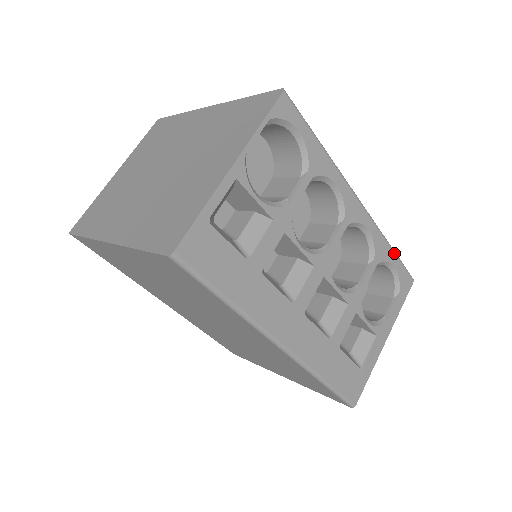
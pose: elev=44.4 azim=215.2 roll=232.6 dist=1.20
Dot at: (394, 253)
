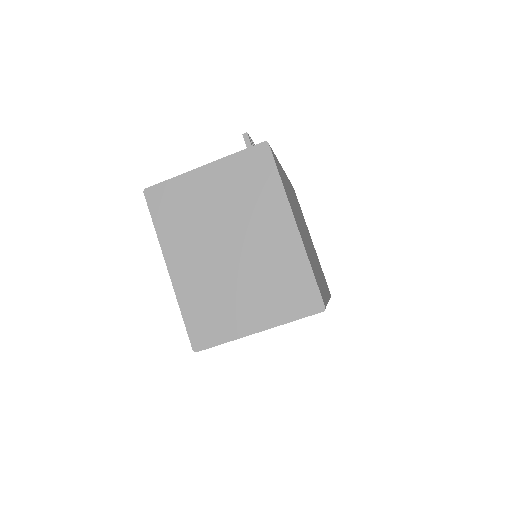
Dot at: occluded
